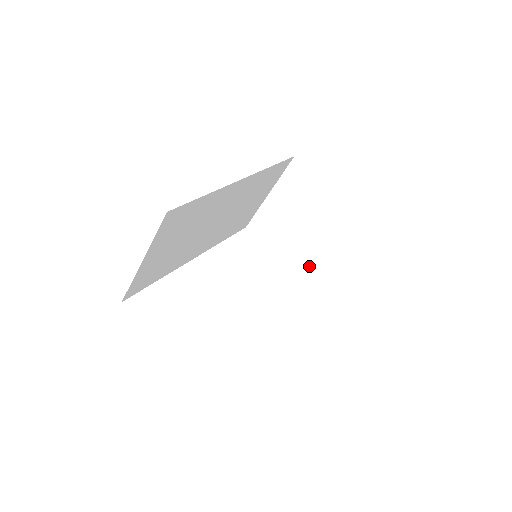
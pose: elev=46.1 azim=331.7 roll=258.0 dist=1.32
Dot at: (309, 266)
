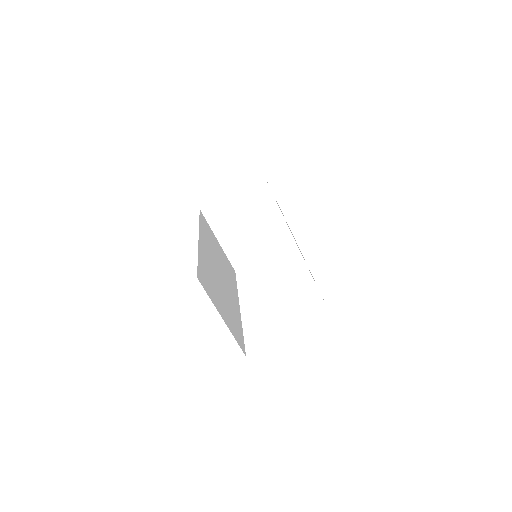
Dot at: (283, 235)
